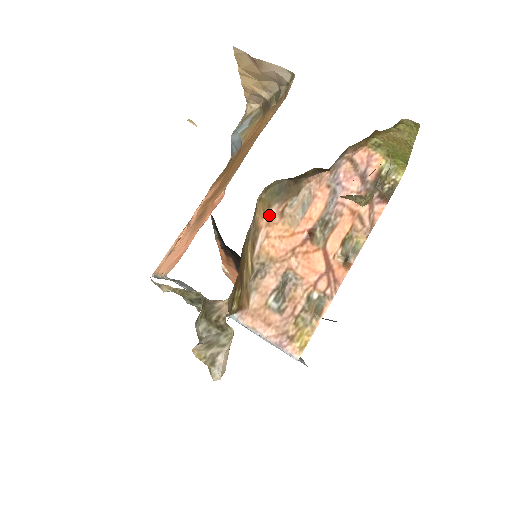
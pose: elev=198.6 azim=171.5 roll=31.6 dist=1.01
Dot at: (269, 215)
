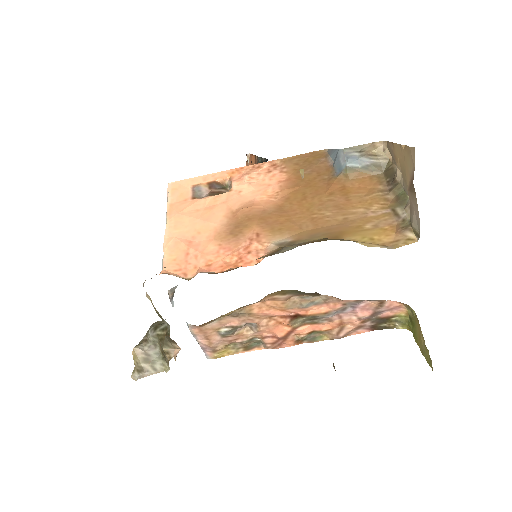
Dot at: (278, 296)
